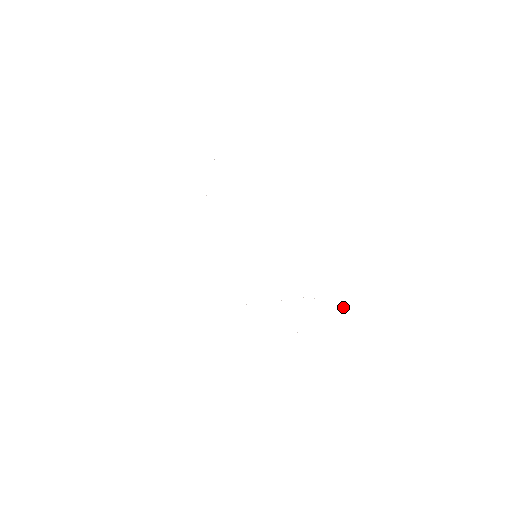
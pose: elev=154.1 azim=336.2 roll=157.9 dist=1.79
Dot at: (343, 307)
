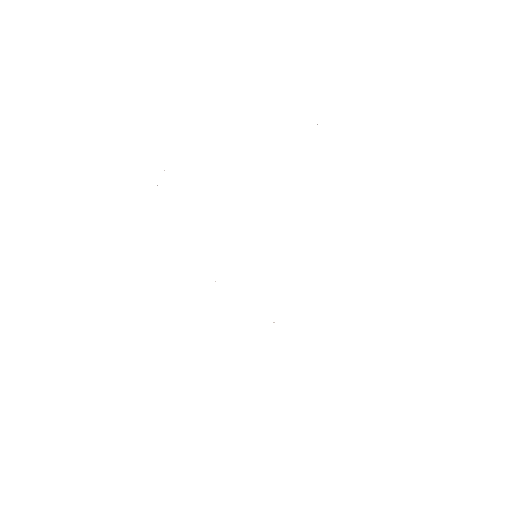
Dot at: occluded
